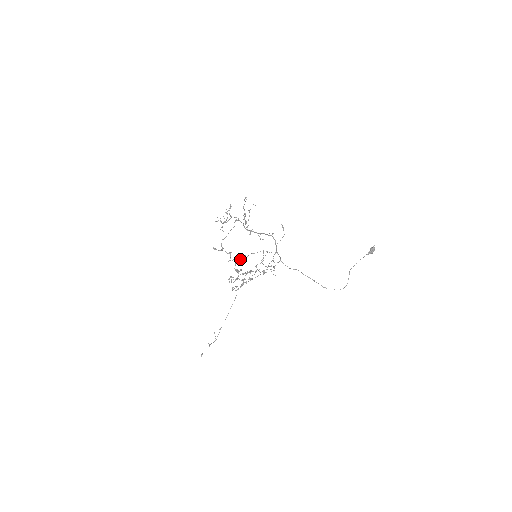
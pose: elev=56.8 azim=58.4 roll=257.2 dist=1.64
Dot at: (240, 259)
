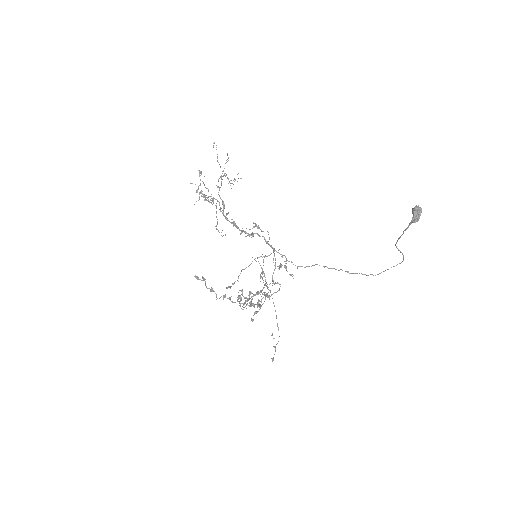
Dot at: (231, 286)
